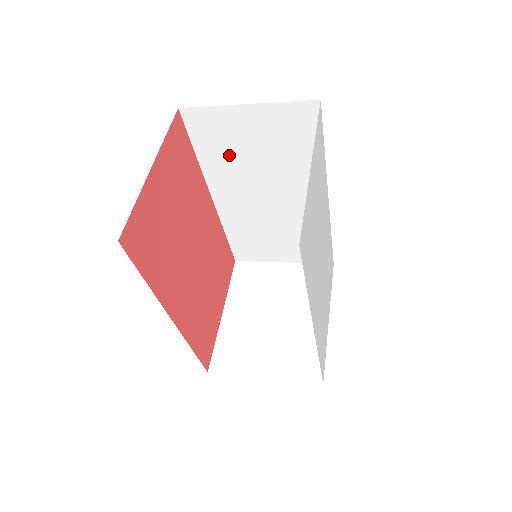
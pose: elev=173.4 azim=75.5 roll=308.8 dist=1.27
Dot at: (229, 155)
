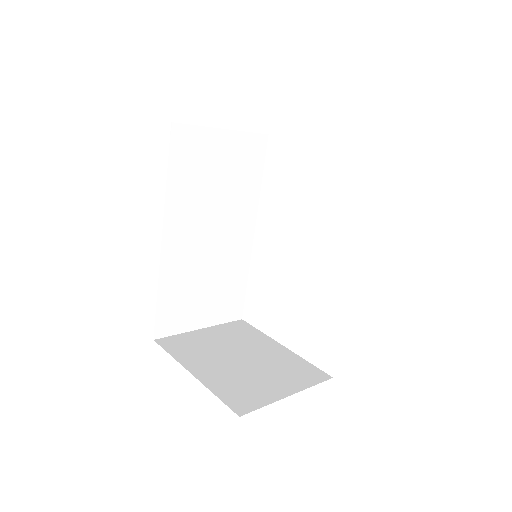
Dot at: (195, 181)
